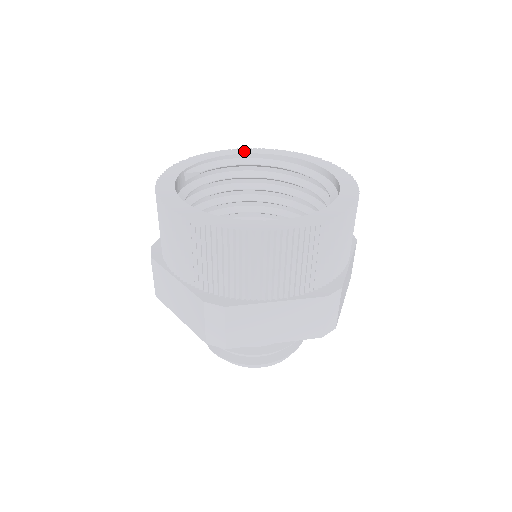
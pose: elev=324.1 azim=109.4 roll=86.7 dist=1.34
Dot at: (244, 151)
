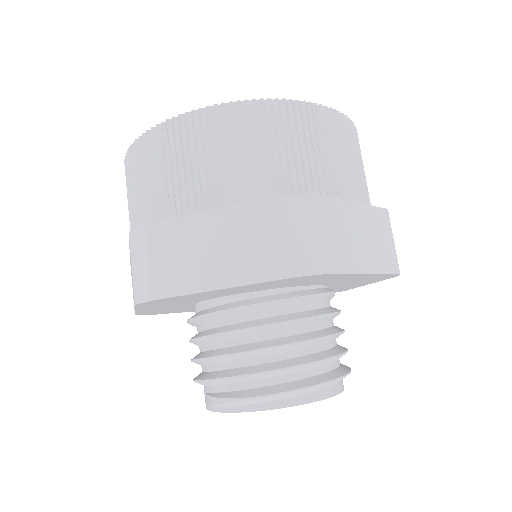
Dot at: occluded
